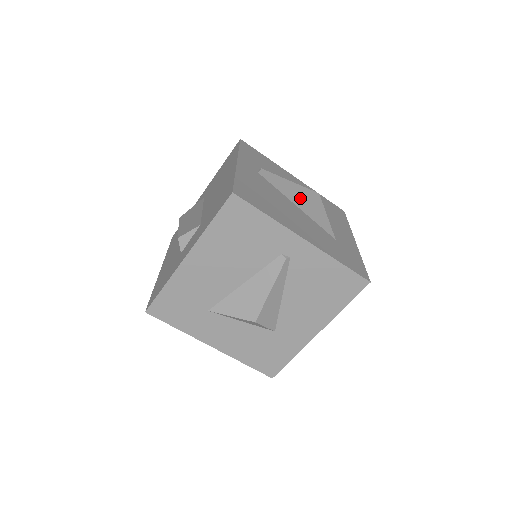
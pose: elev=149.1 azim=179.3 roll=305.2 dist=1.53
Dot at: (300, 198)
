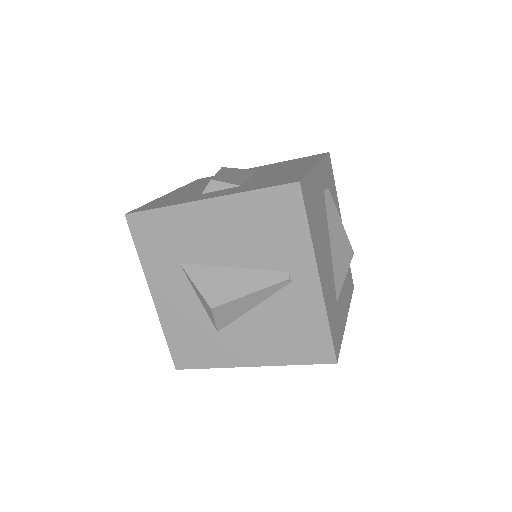
Dot at: (338, 242)
